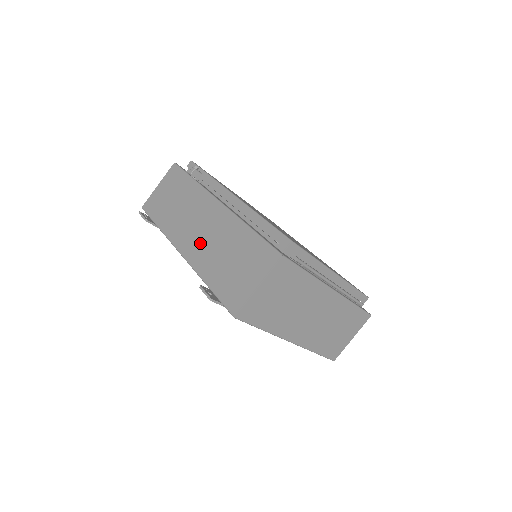
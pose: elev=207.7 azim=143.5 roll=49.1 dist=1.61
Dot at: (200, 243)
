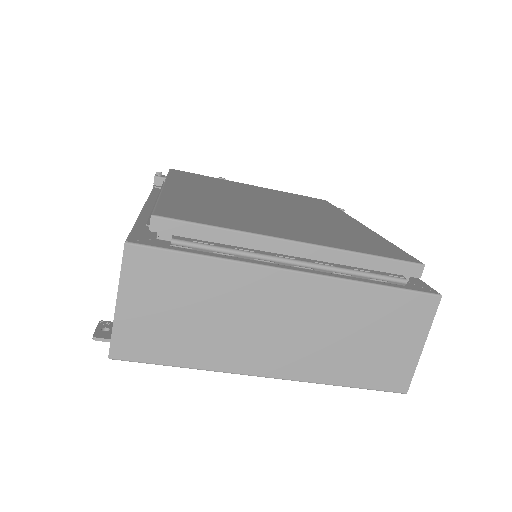
Dot at: occluded
